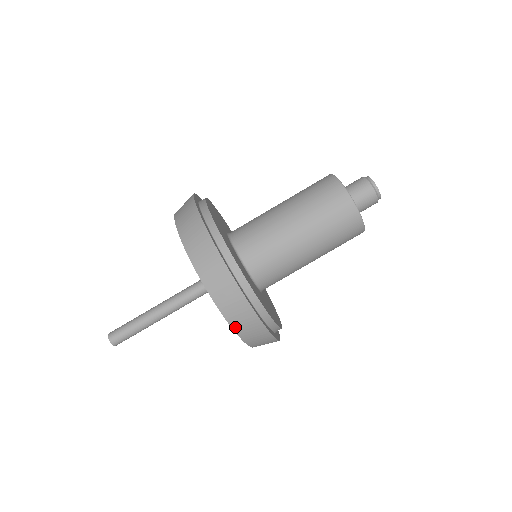
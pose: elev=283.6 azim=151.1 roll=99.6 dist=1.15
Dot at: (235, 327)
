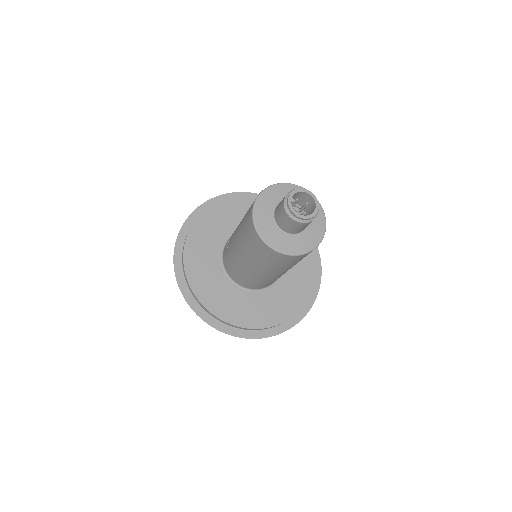
Dot at: occluded
